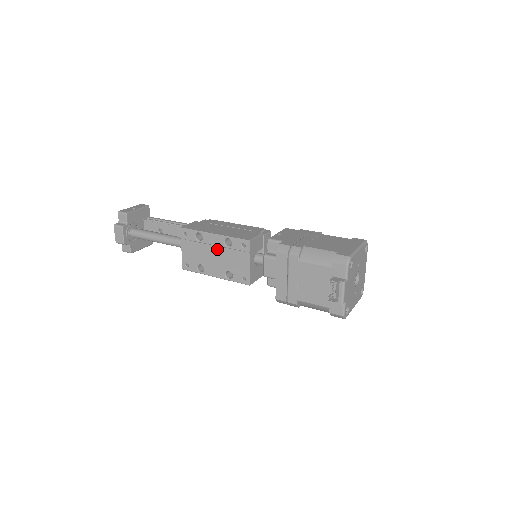
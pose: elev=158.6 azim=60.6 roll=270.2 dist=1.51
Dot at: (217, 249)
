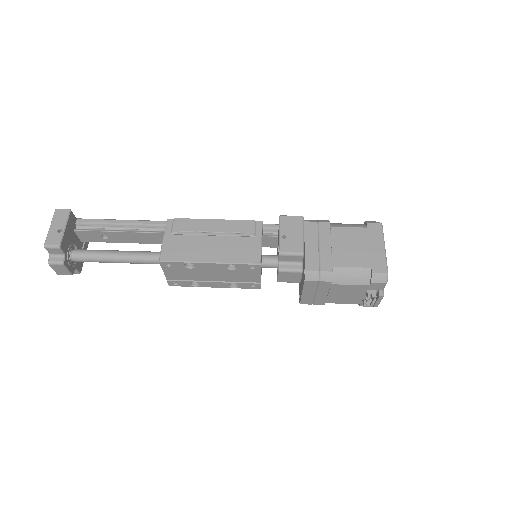
Dot at: (216, 271)
